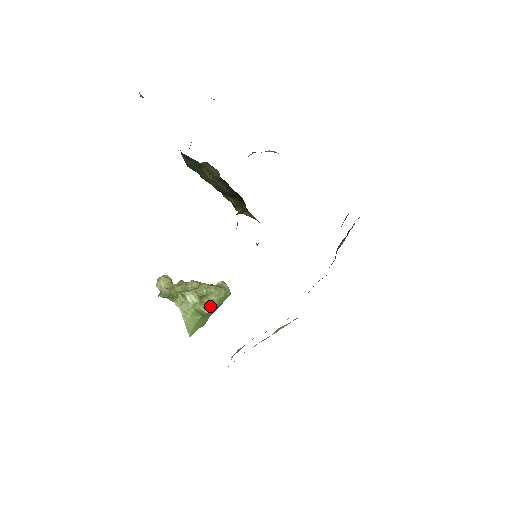
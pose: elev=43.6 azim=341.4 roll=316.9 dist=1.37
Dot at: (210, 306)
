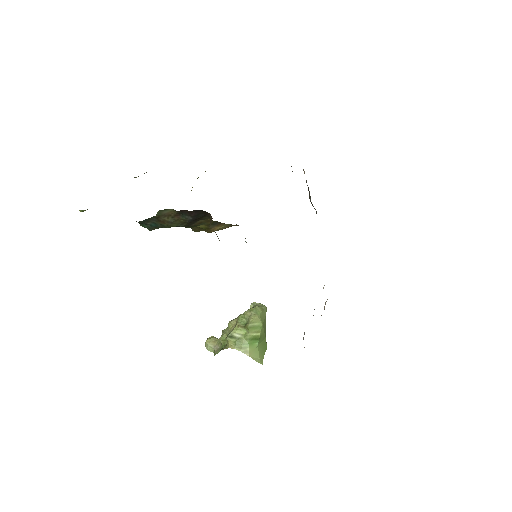
Dot at: (257, 327)
